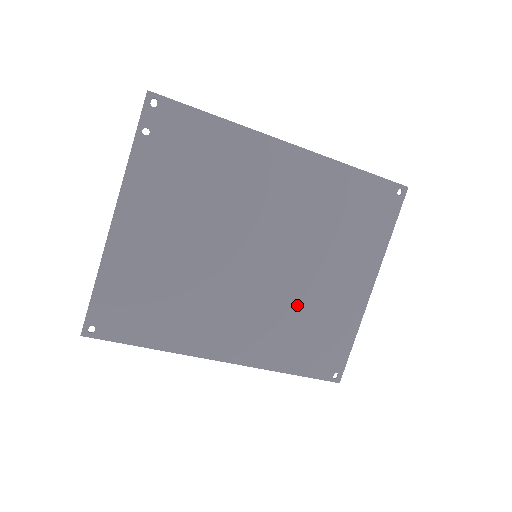
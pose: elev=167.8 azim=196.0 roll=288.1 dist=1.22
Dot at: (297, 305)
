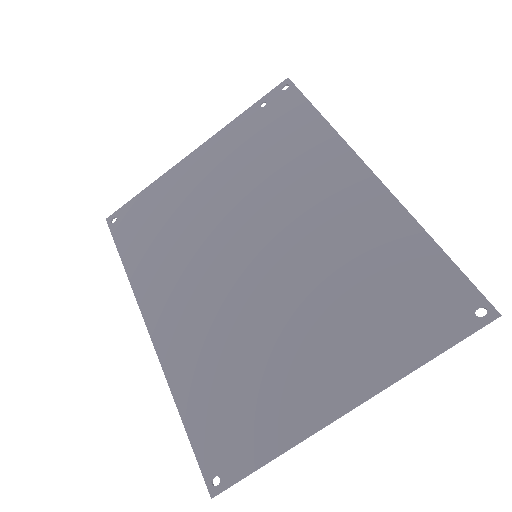
Dot at: (249, 342)
